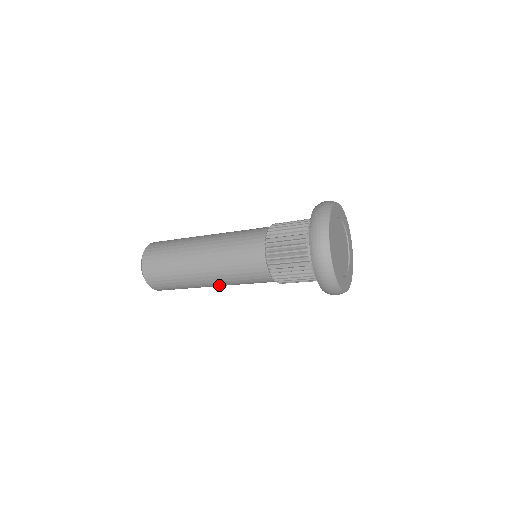
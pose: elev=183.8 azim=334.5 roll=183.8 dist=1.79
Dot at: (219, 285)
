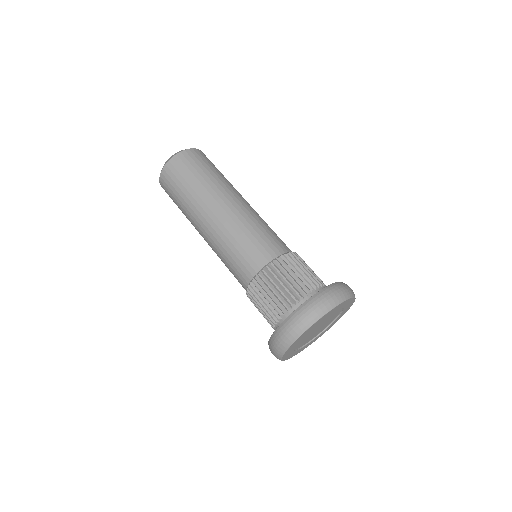
Dot at: occluded
